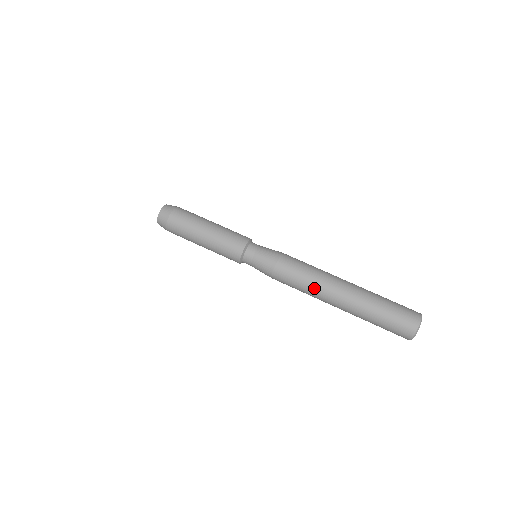
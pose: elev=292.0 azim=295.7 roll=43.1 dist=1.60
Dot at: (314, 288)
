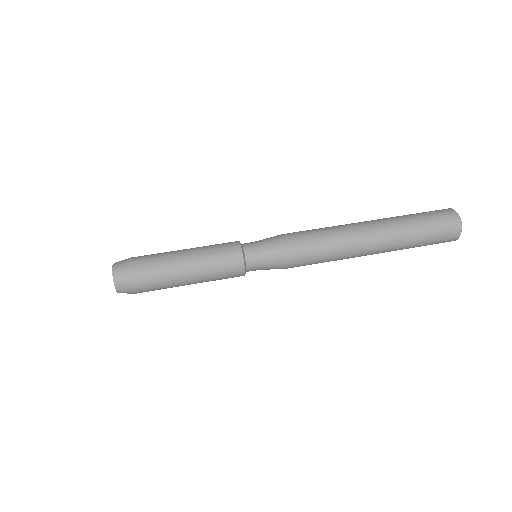
Dot at: (341, 258)
